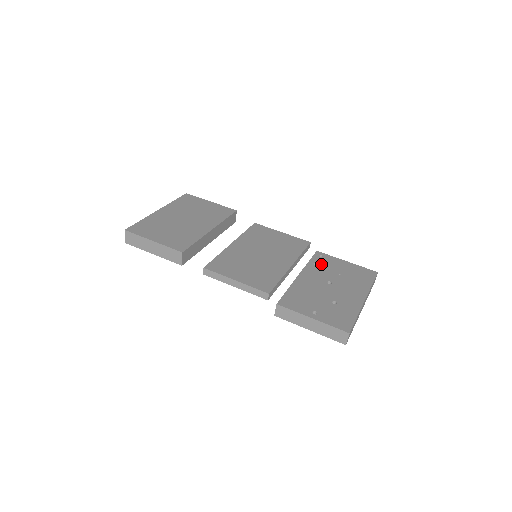
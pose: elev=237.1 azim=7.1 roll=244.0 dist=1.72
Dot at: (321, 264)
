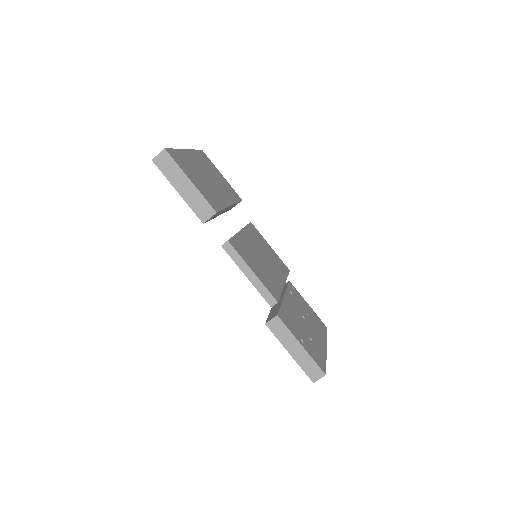
Dot at: (295, 296)
